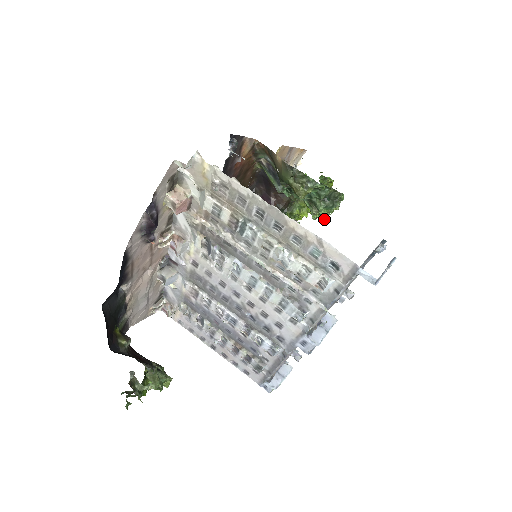
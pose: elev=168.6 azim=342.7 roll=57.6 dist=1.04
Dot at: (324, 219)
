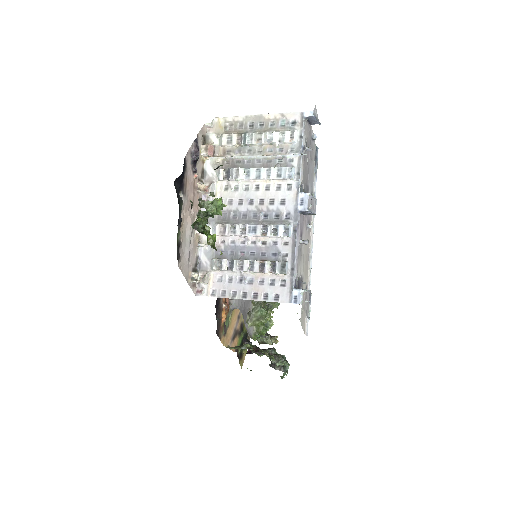
Dot at: occluded
